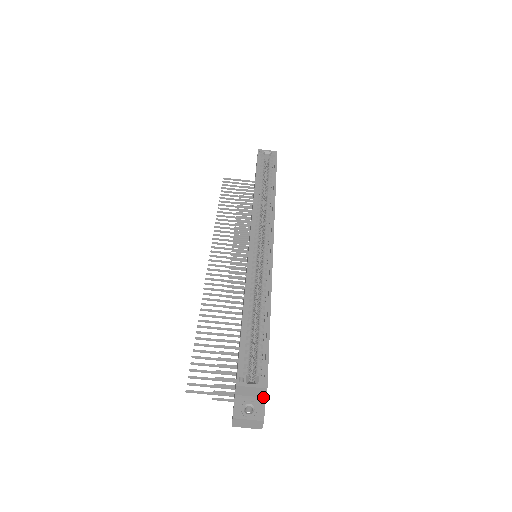
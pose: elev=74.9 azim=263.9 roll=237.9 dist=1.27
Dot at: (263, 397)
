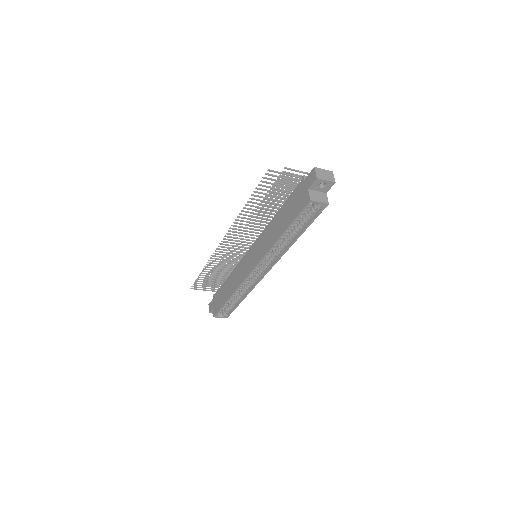
Dot at: occluded
